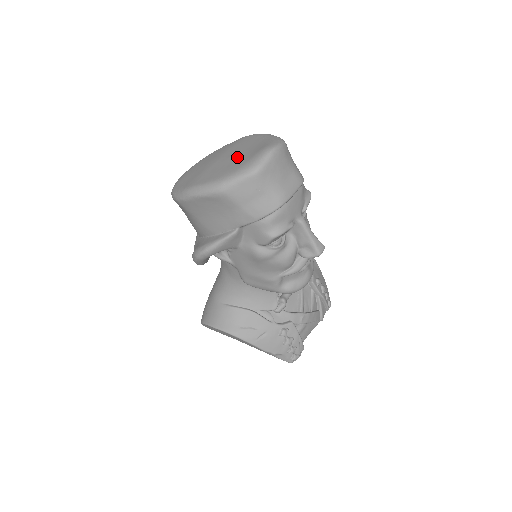
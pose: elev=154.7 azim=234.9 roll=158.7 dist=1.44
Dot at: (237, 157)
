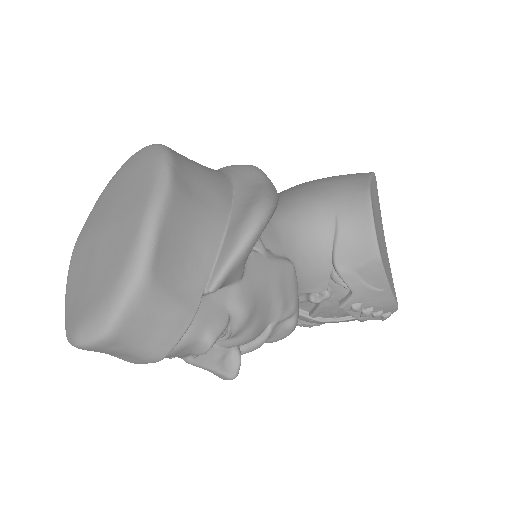
Dot at: (88, 277)
